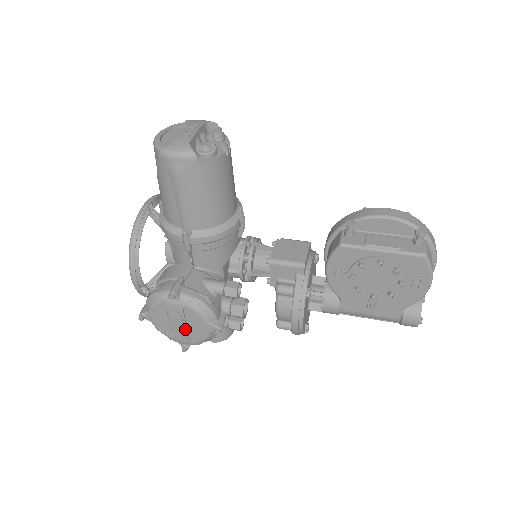
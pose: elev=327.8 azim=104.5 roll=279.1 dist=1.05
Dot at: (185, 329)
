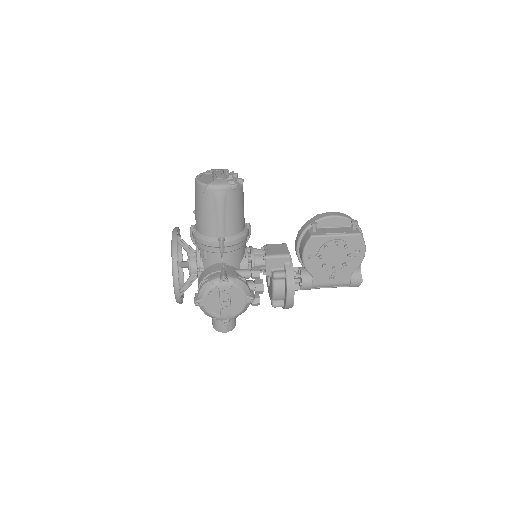
Dot at: (229, 305)
